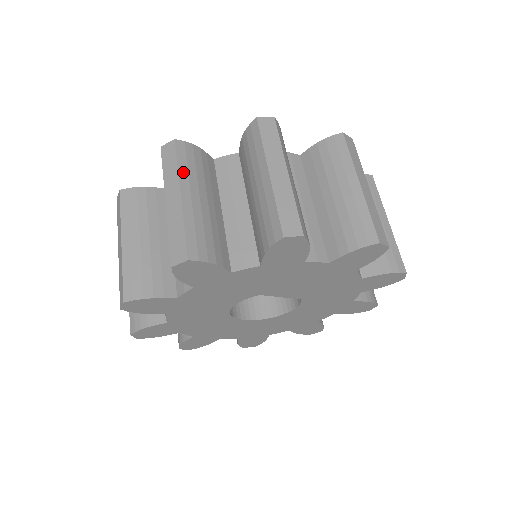
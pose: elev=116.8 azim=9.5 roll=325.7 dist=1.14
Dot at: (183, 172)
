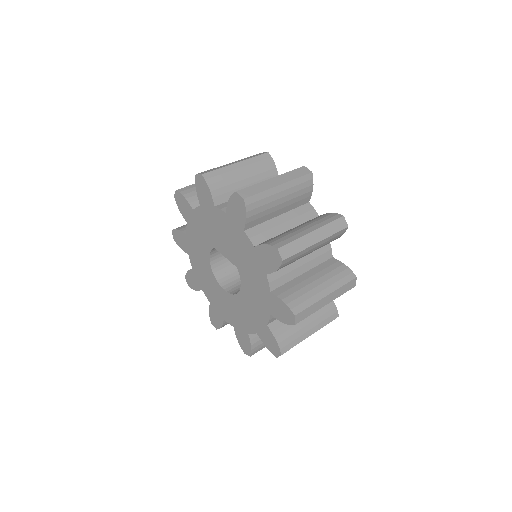
Dot at: occluded
